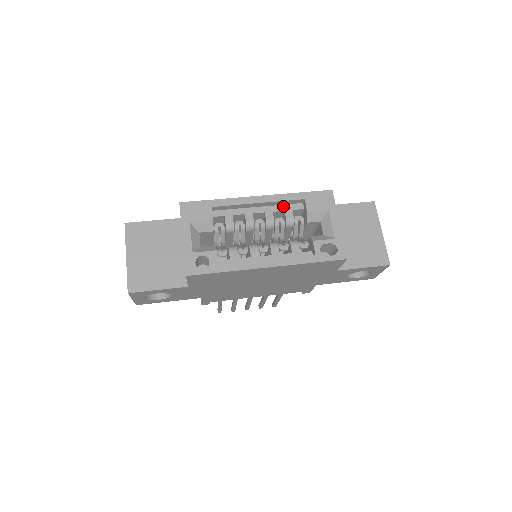
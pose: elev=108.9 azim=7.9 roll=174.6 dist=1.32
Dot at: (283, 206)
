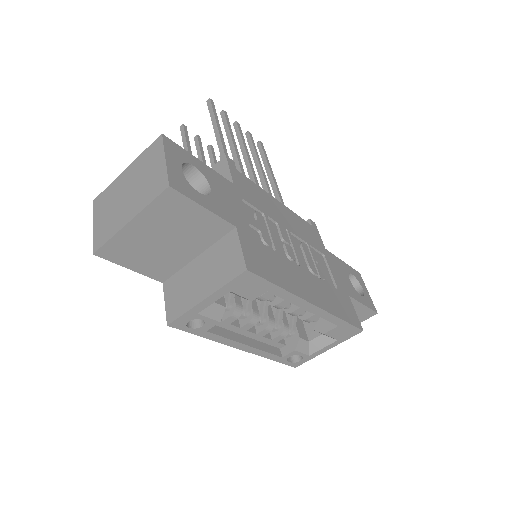
Dot at: occluded
